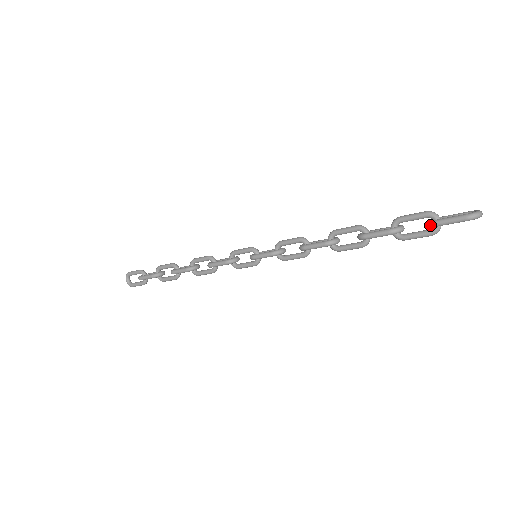
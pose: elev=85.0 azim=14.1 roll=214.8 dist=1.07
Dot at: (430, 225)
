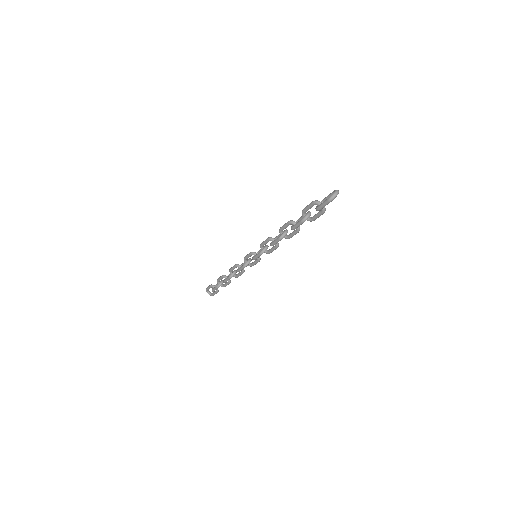
Dot at: occluded
